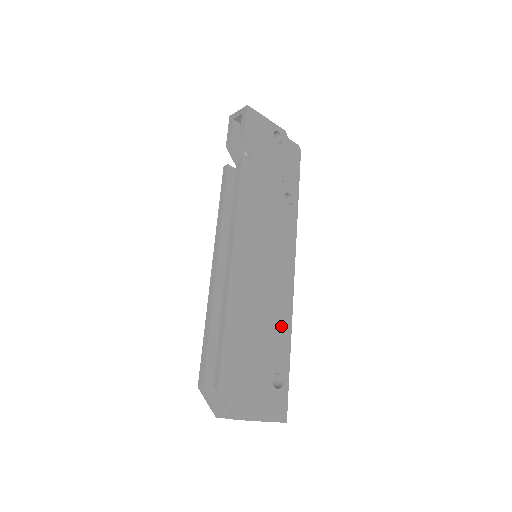
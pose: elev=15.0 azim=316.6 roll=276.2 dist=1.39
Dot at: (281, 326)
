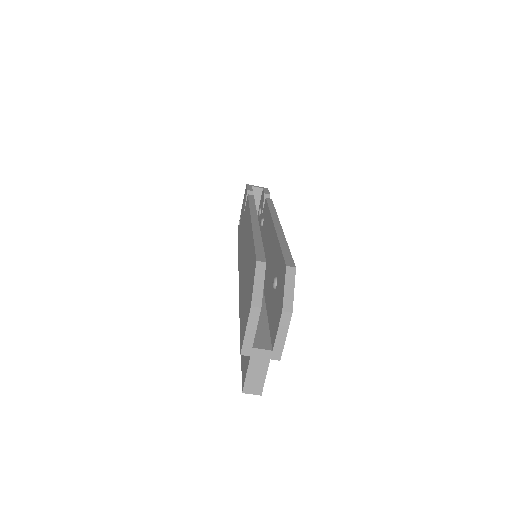
Dot at: occluded
